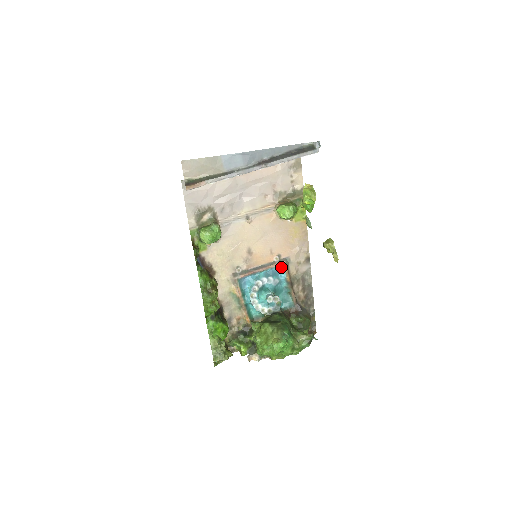
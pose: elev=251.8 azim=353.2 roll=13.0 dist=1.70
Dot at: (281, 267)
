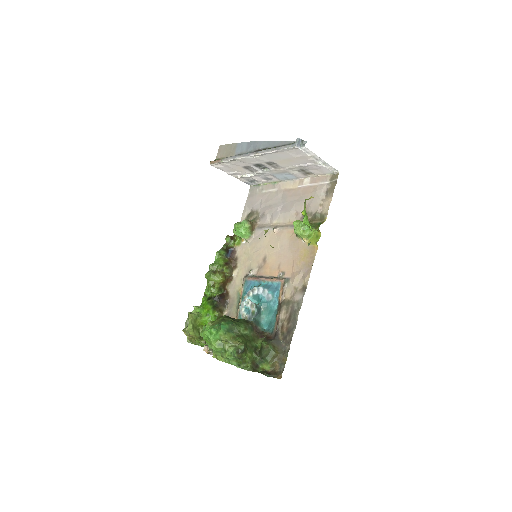
Dot at: (279, 285)
